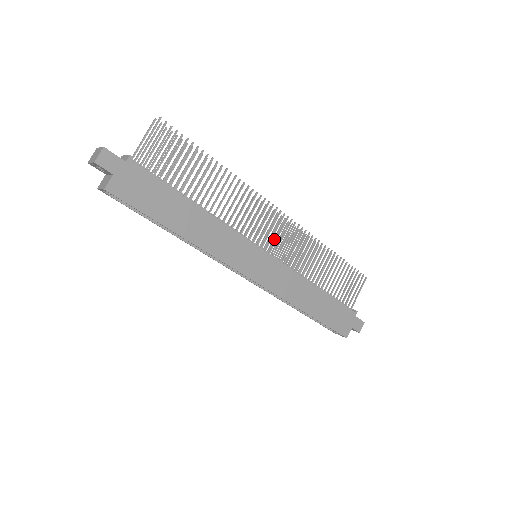
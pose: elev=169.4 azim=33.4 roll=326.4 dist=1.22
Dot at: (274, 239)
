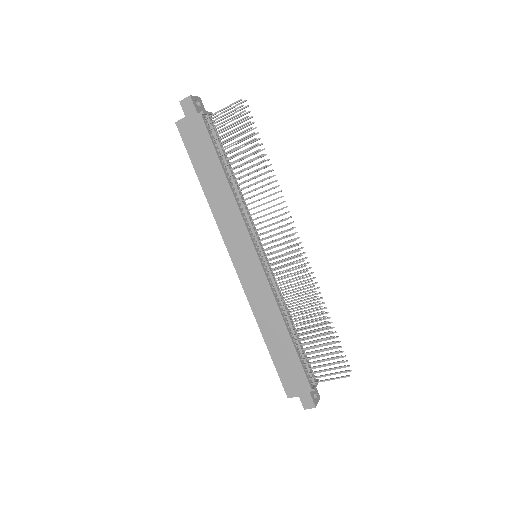
Dot at: (284, 259)
